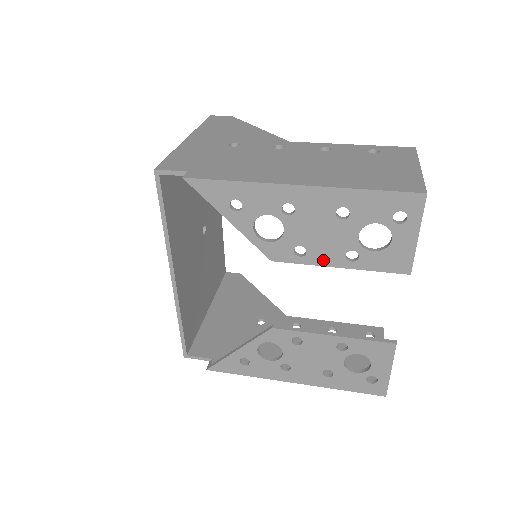
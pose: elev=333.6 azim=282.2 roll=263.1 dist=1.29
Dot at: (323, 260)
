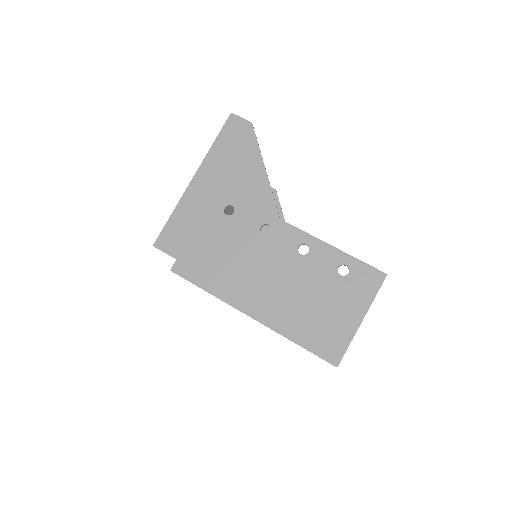
Dot at: occluded
